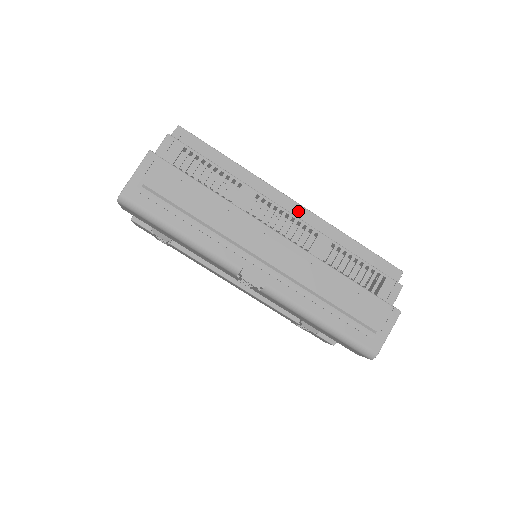
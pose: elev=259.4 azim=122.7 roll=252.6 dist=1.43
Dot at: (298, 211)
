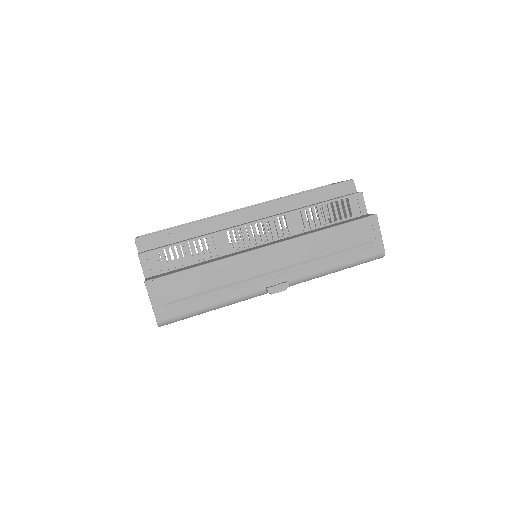
Dot at: (257, 211)
